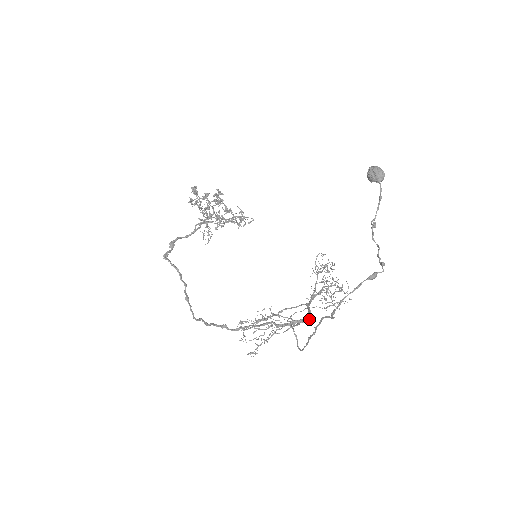
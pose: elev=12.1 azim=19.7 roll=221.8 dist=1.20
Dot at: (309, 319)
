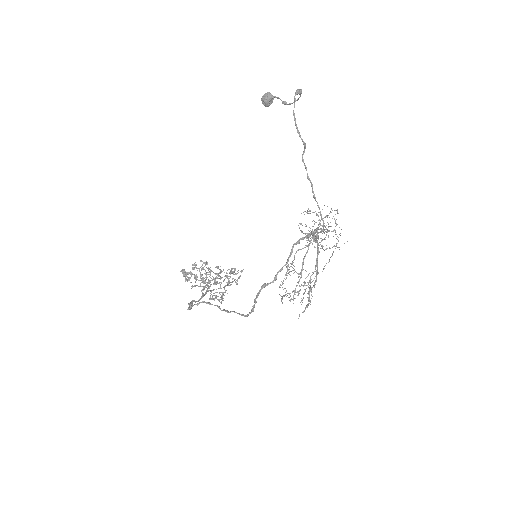
Dot at: (318, 229)
